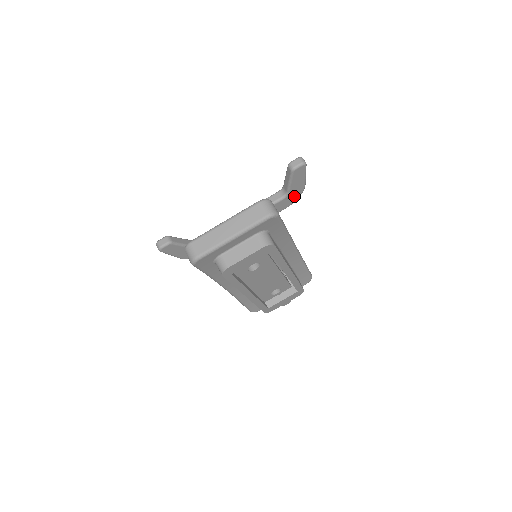
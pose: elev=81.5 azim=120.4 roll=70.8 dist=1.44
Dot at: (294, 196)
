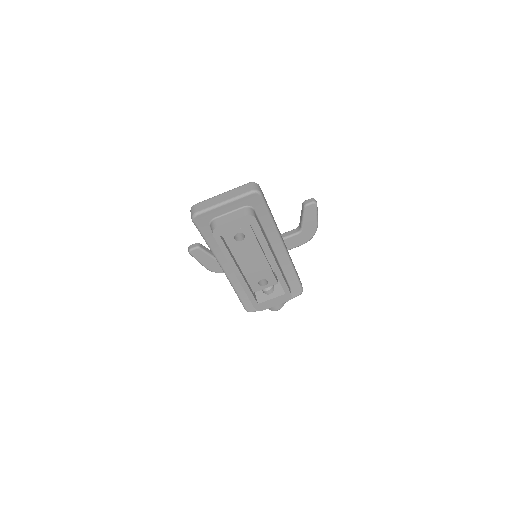
Dot at: (307, 234)
